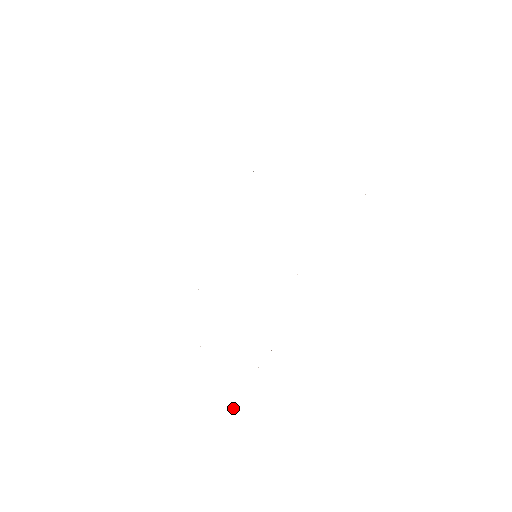
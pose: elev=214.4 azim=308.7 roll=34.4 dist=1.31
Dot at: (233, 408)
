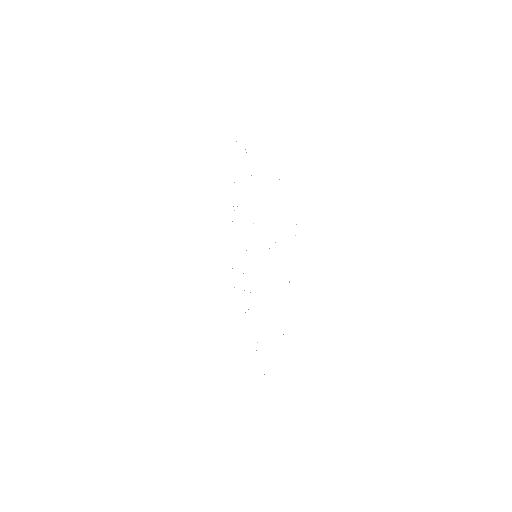
Dot at: occluded
